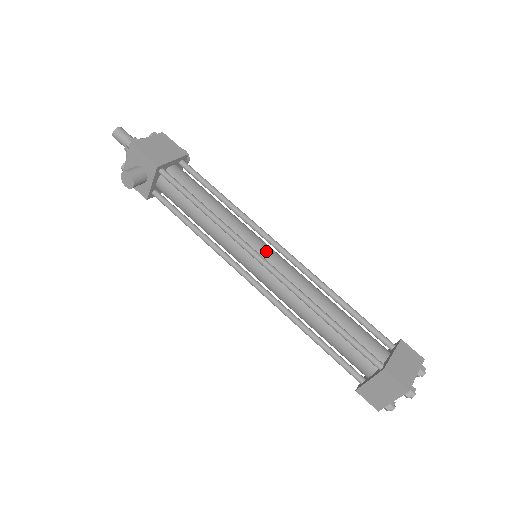
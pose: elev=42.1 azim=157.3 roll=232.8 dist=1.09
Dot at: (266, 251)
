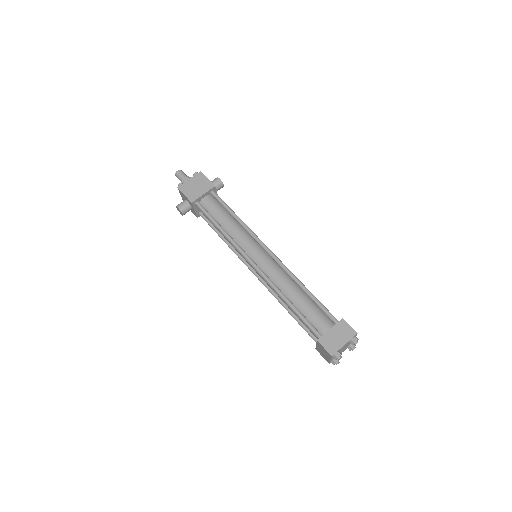
Dot at: (257, 255)
